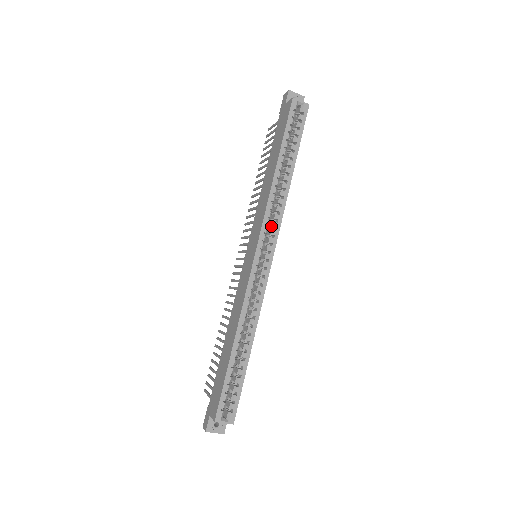
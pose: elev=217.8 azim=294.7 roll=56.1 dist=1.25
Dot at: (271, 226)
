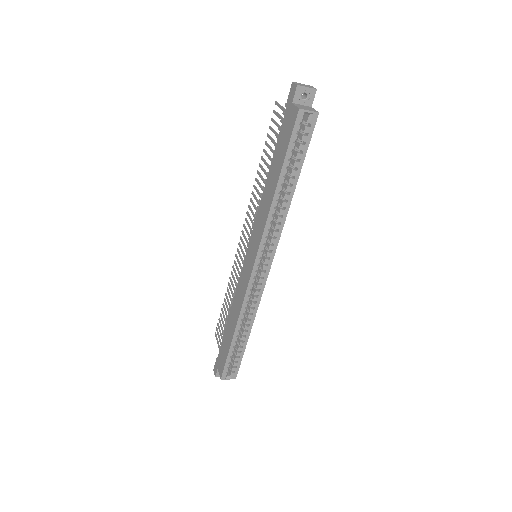
Dot at: (270, 240)
